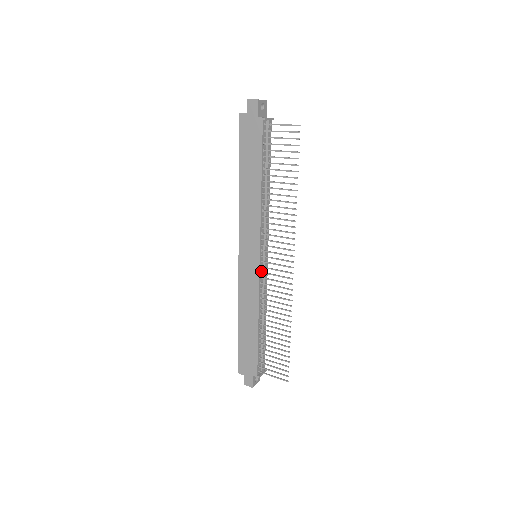
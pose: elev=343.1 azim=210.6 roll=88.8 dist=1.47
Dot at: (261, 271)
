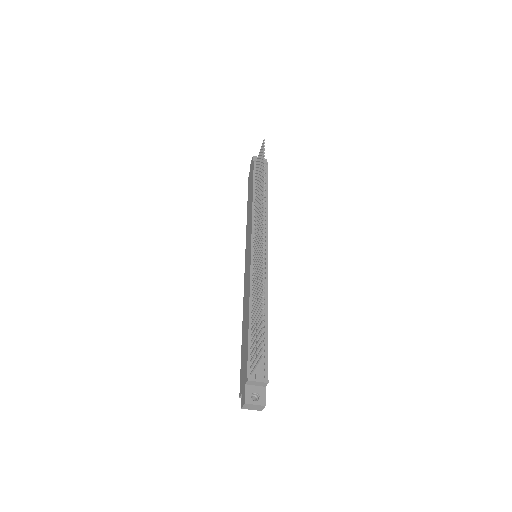
Dot at: occluded
